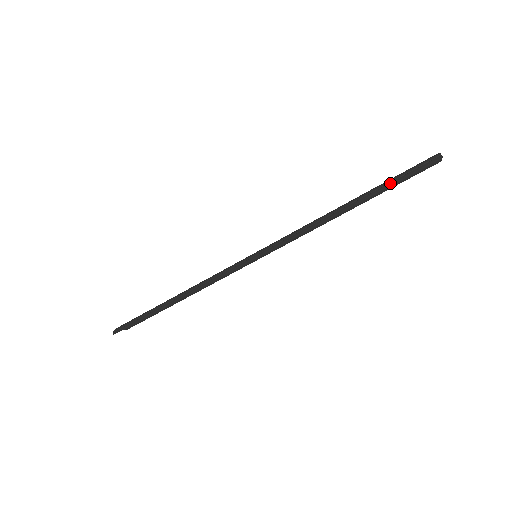
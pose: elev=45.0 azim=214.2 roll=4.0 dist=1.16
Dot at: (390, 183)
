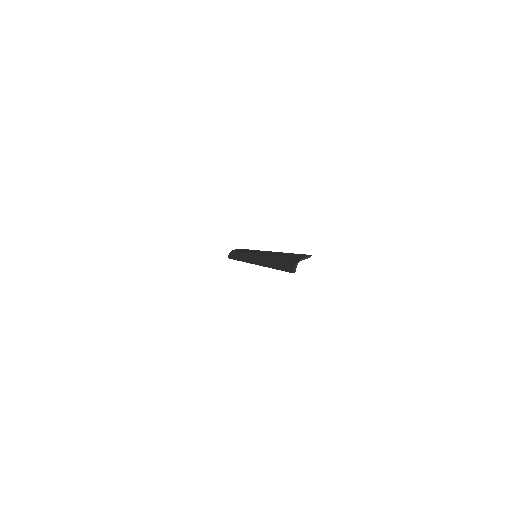
Dot at: (279, 269)
